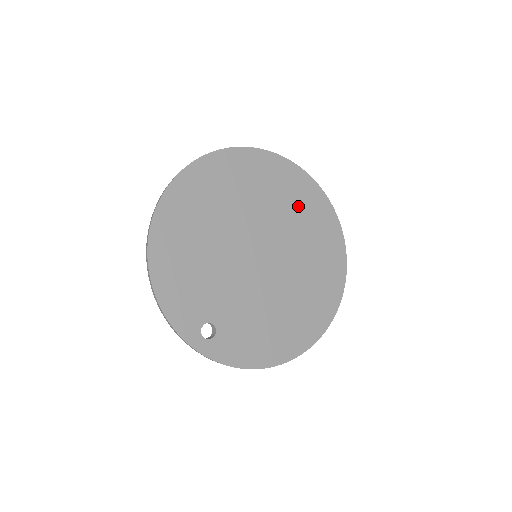
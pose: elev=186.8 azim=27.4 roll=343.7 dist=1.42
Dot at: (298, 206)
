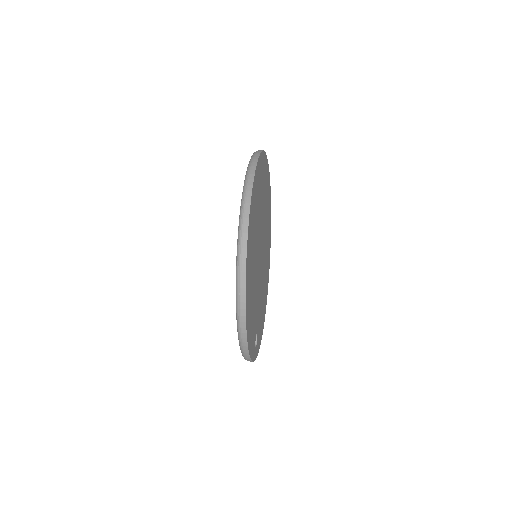
Dot at: (265, 191)
